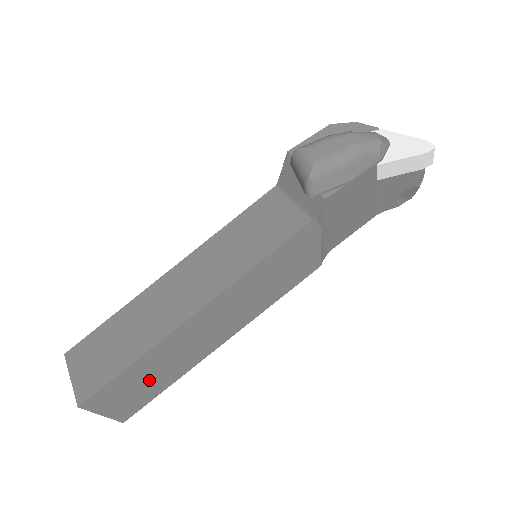
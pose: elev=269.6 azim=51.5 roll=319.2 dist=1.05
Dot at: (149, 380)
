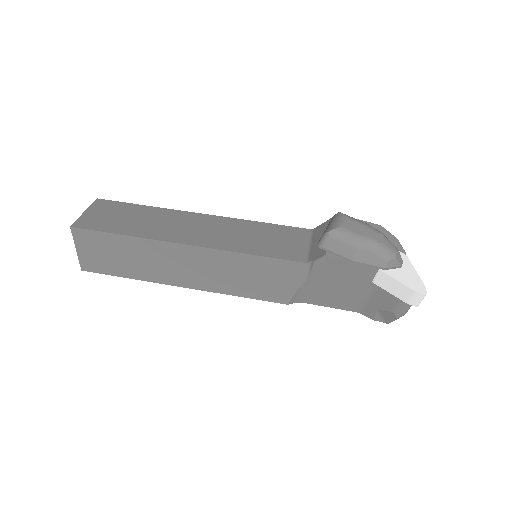
Dot at: (121, 258)
